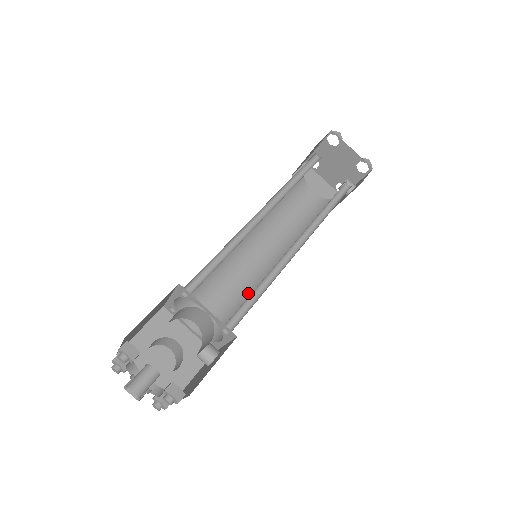
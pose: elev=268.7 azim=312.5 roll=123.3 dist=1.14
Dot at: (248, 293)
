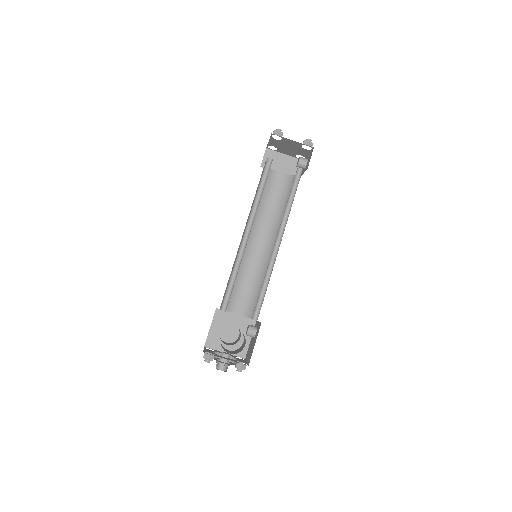
Dot at: (262, 278)
